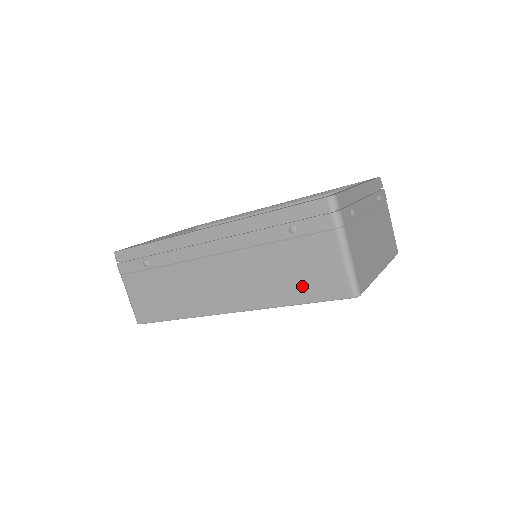
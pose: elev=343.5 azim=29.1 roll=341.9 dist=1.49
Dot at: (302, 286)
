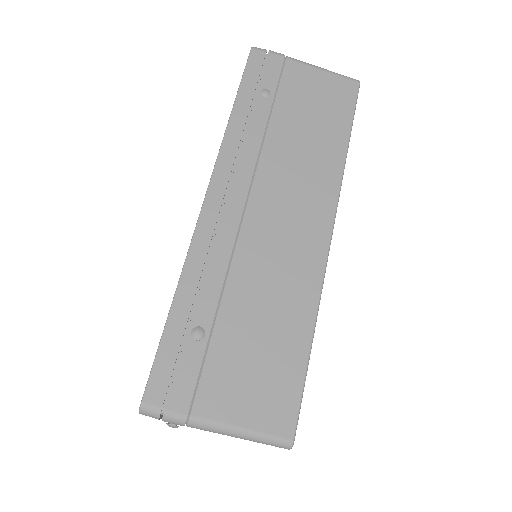
Dot at: (330, 121)
